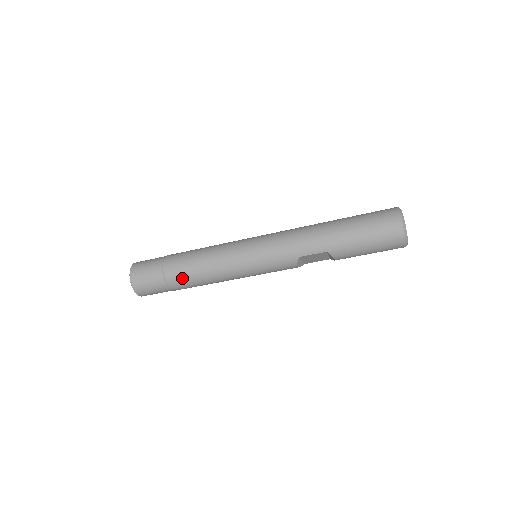
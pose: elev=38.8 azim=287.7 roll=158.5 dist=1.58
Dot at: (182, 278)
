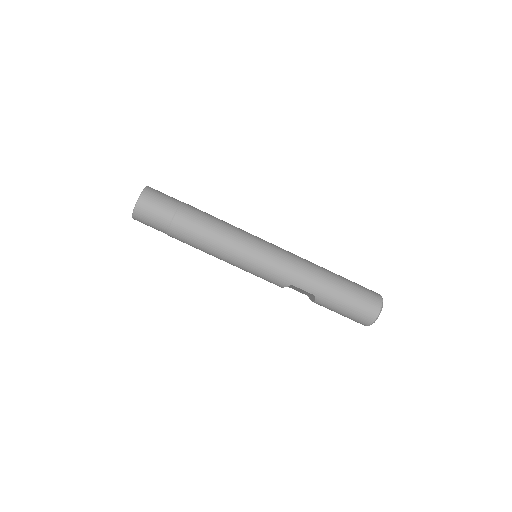
Dot at: (186, 234)
